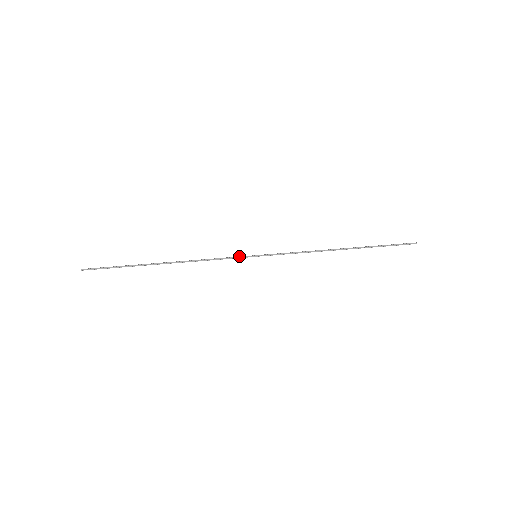
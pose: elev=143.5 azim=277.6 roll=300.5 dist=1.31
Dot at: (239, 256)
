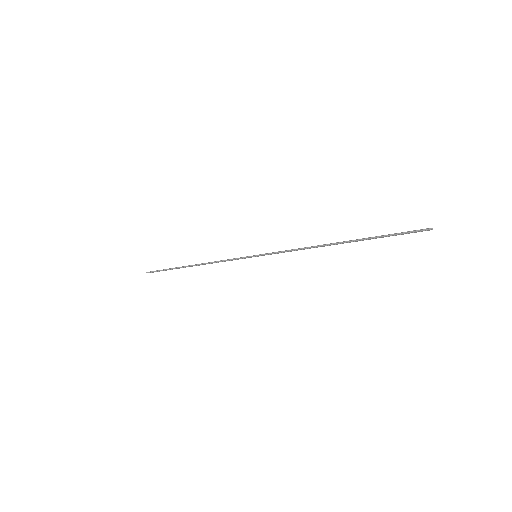
Dot at: (243, 257)
